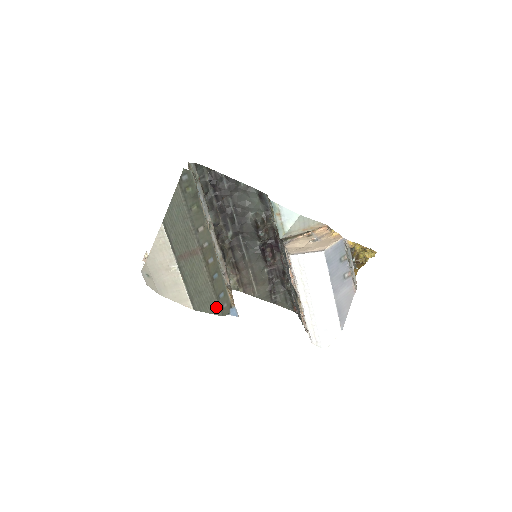
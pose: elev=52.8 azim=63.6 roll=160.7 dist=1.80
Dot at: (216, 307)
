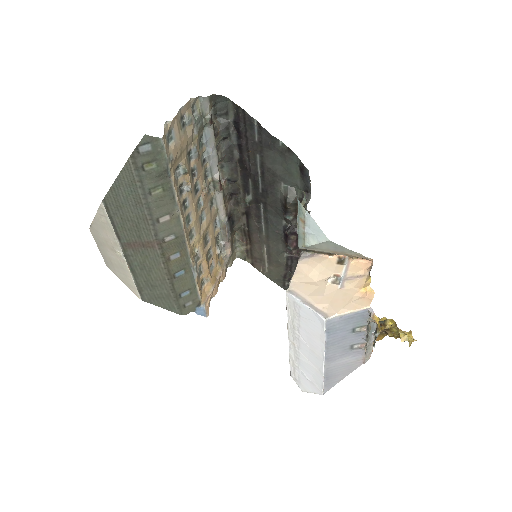
Dot at: (173, 305)
